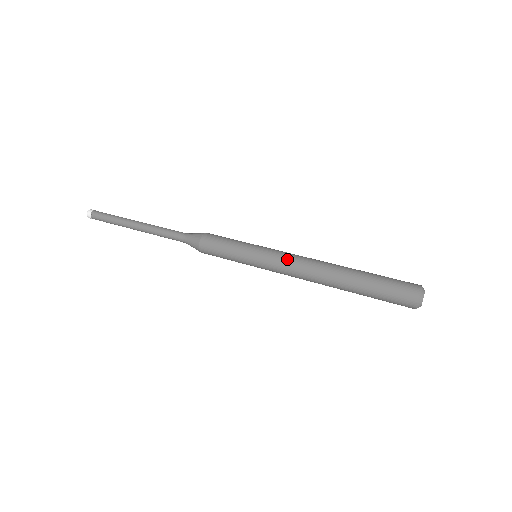
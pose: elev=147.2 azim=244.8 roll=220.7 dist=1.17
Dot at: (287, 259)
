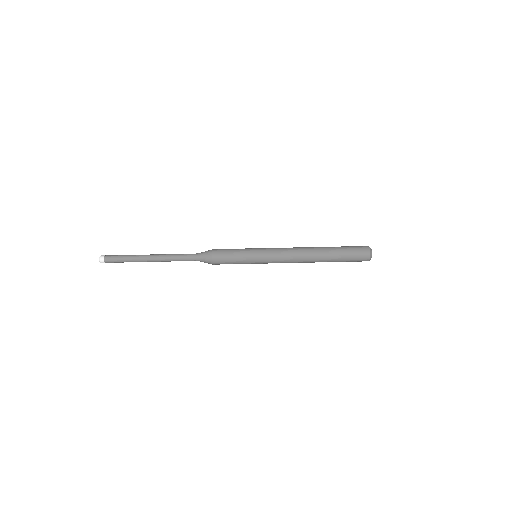
Dot at: (282, 258)
